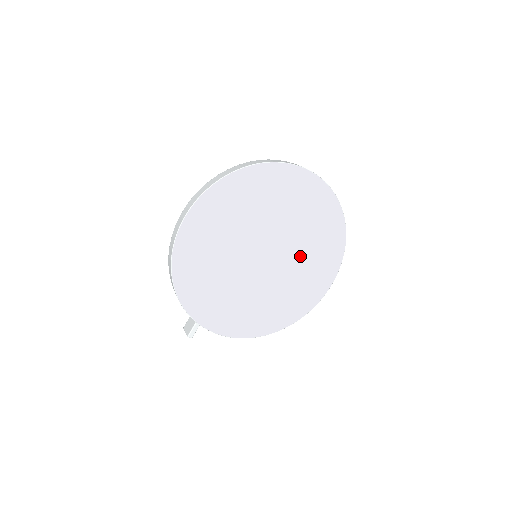
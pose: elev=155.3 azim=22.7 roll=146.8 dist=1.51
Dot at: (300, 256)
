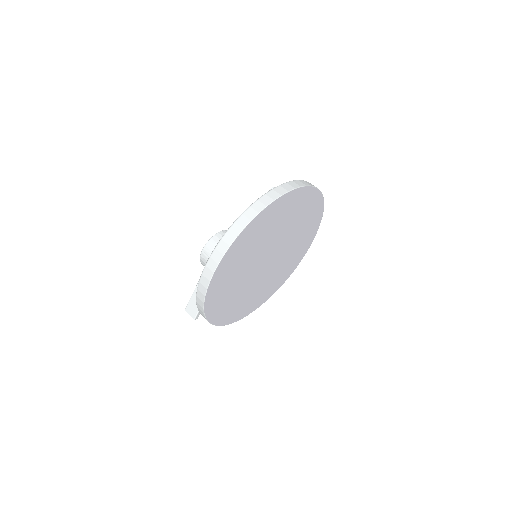
Dot at: (291, 244)
